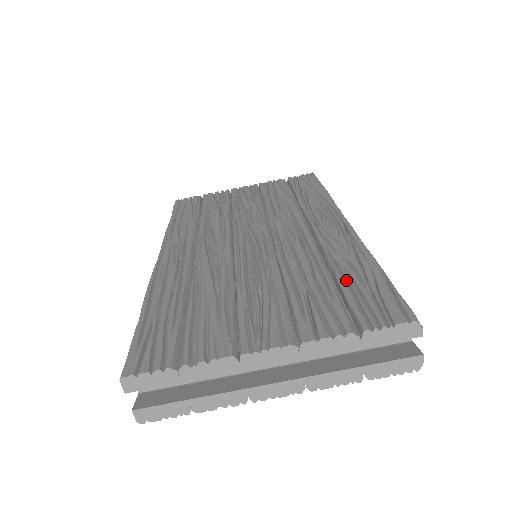
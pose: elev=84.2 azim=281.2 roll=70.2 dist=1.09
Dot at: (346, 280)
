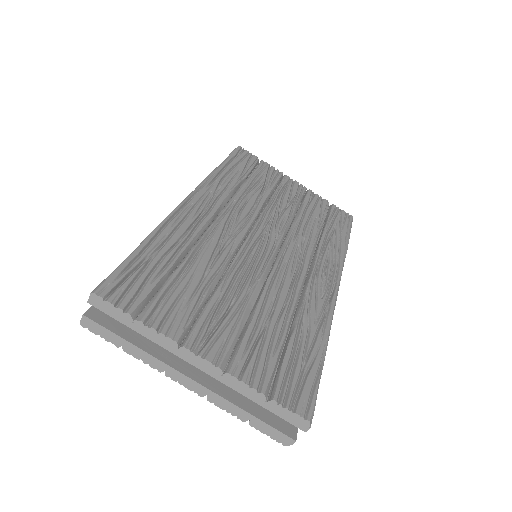
Dot at: (295, 345)
